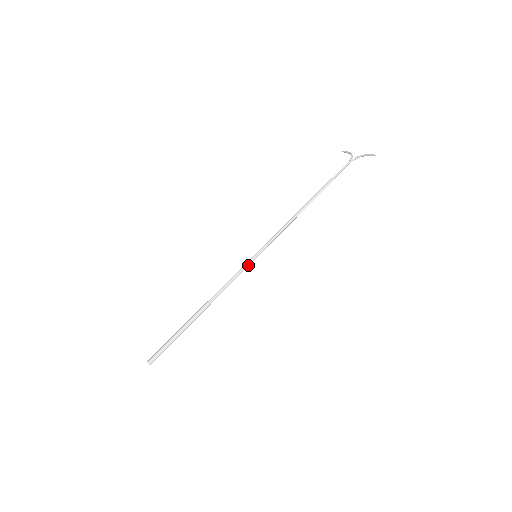
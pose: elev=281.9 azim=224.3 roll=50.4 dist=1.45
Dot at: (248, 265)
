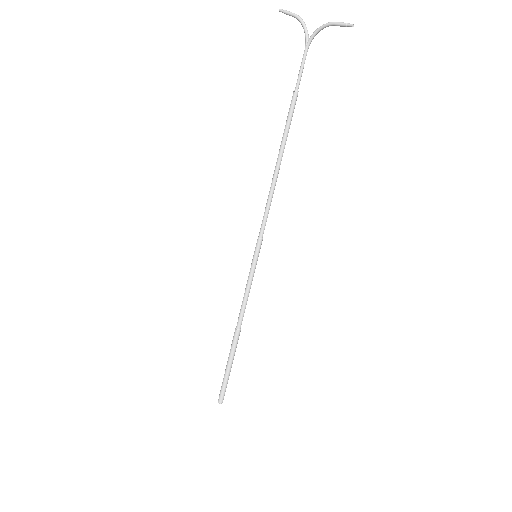
Dot at: (254, 272)
